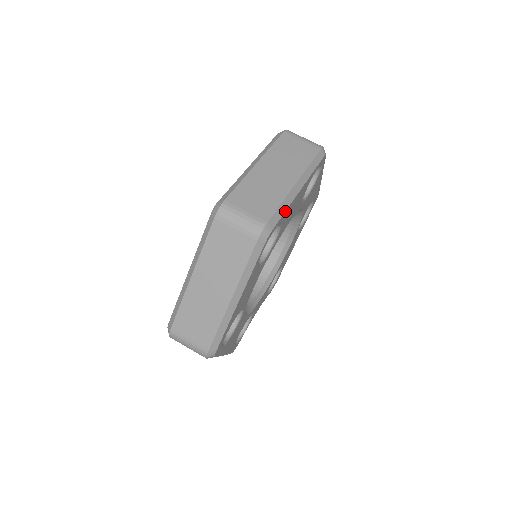
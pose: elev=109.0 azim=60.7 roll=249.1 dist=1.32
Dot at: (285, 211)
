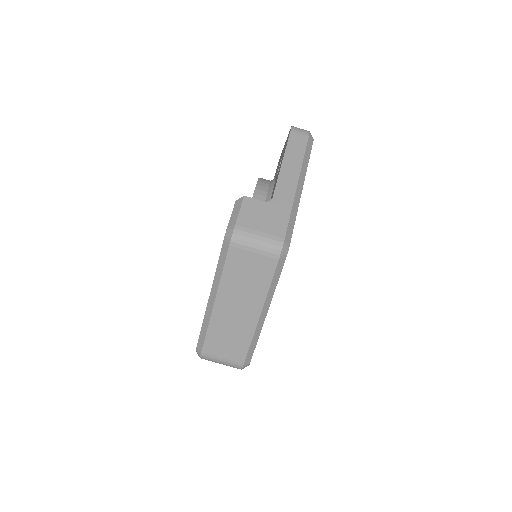
Dot at: (257, 341)
